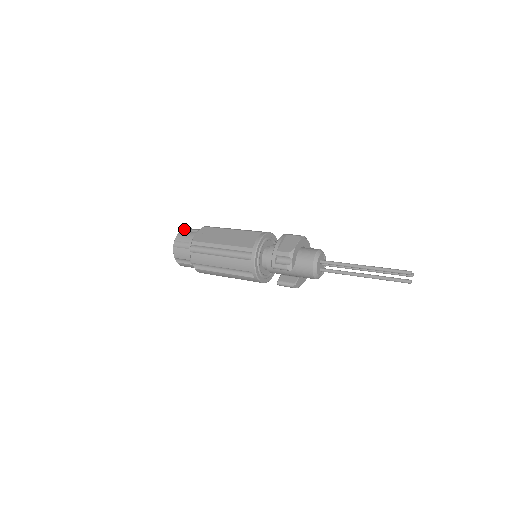
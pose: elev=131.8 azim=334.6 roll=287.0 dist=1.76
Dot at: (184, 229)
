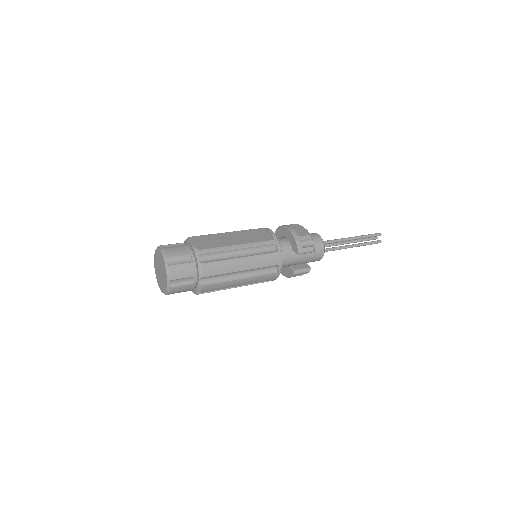
Dot at: (162, 245)
